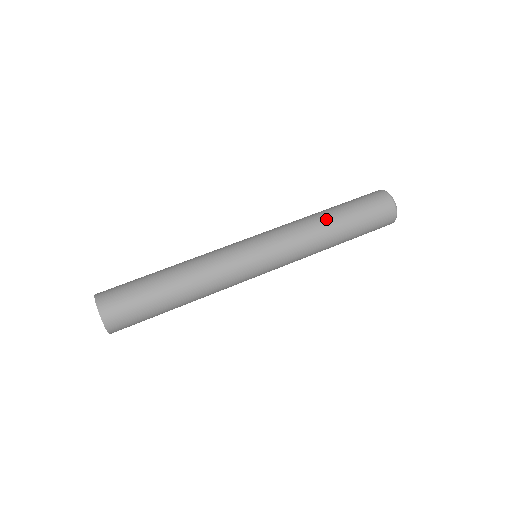
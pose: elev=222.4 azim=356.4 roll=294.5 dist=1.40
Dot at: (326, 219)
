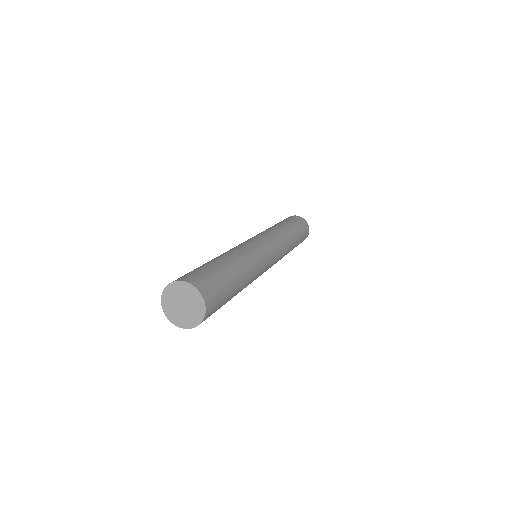
Dot at: (292, 234)
